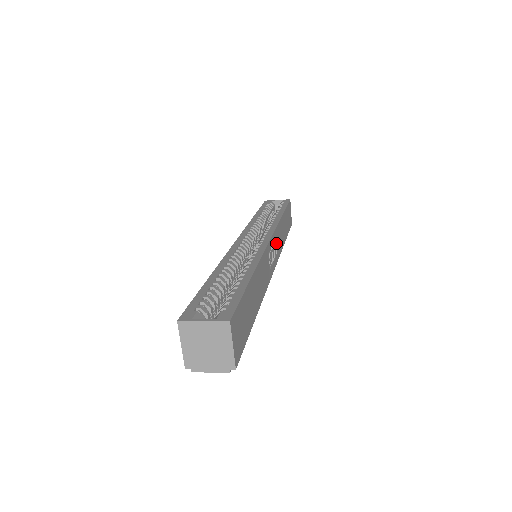
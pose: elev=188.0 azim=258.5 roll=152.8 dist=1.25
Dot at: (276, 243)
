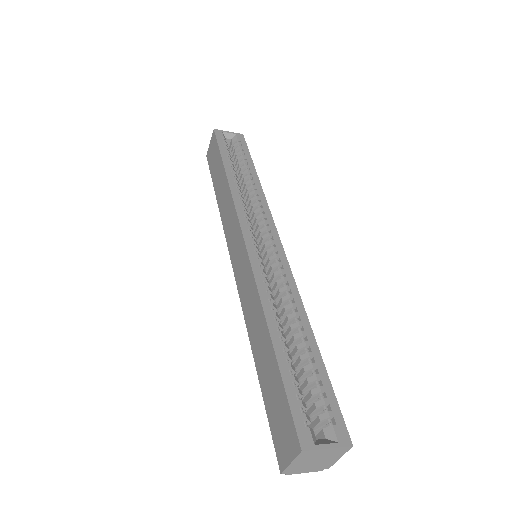
Dot at: occluded
